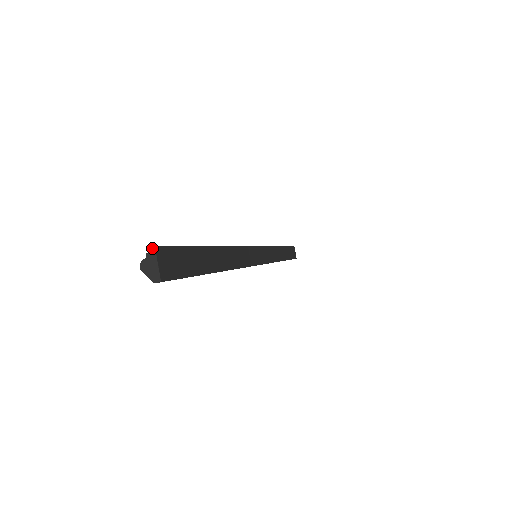
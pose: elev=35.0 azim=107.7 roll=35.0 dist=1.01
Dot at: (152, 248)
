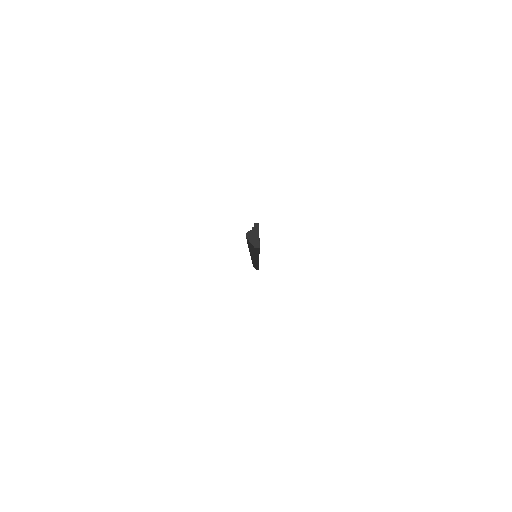
Dot at: (257, 224)
